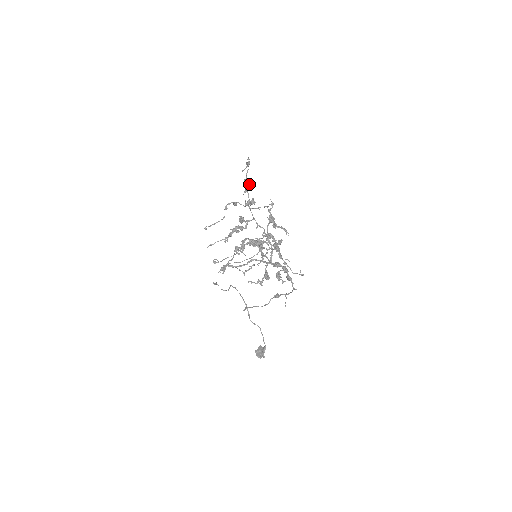
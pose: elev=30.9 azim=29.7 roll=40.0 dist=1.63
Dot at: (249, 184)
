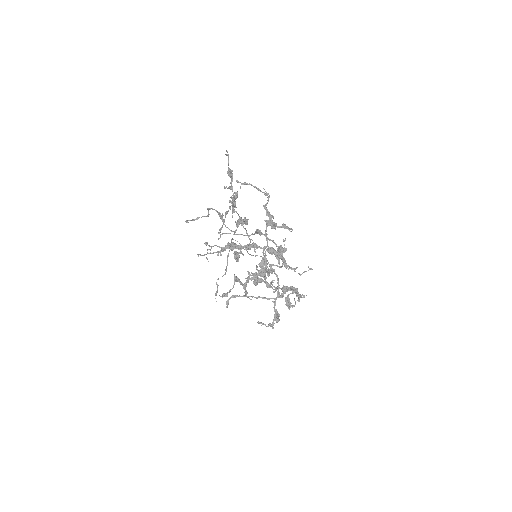
Dot at: (236, 196)
